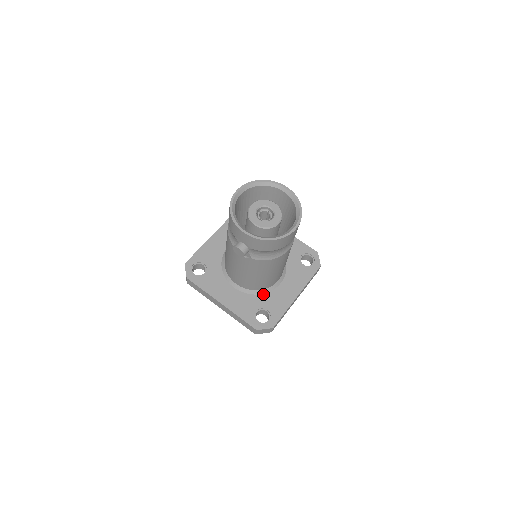
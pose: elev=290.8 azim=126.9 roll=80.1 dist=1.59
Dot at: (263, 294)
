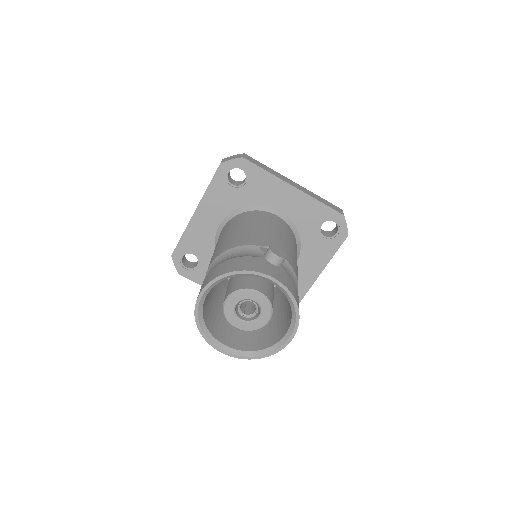
Dot at: occluded
